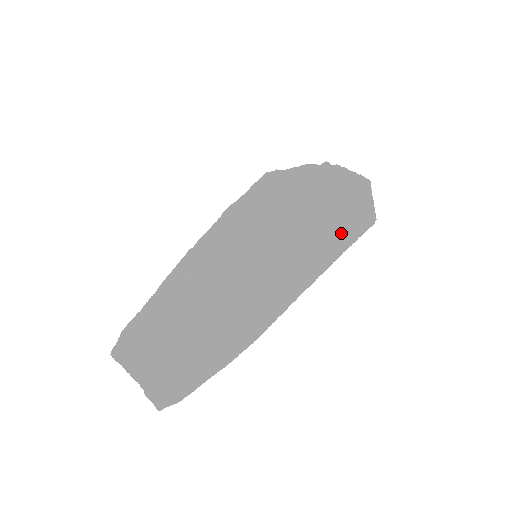
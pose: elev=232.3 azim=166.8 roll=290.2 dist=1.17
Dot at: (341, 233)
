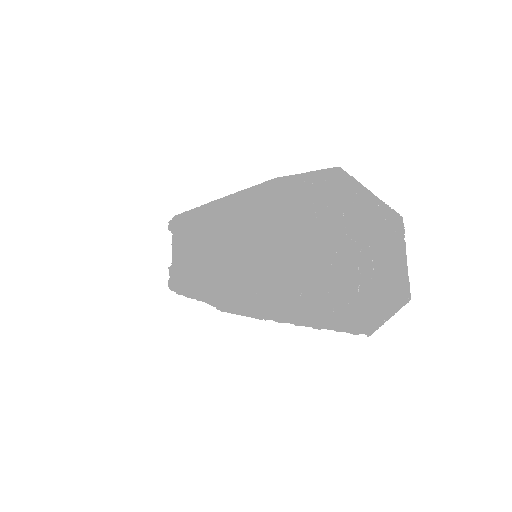
Dot at: (312, 319)
